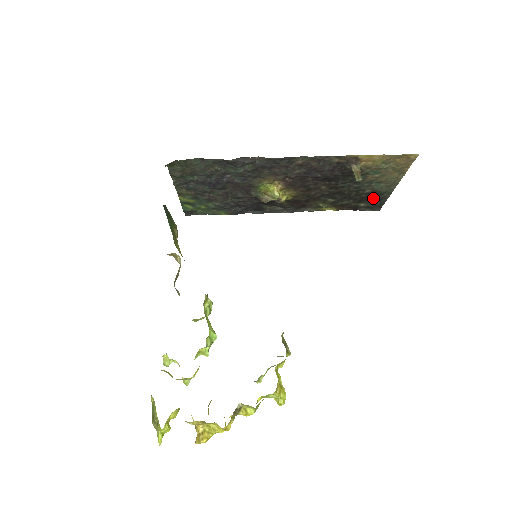
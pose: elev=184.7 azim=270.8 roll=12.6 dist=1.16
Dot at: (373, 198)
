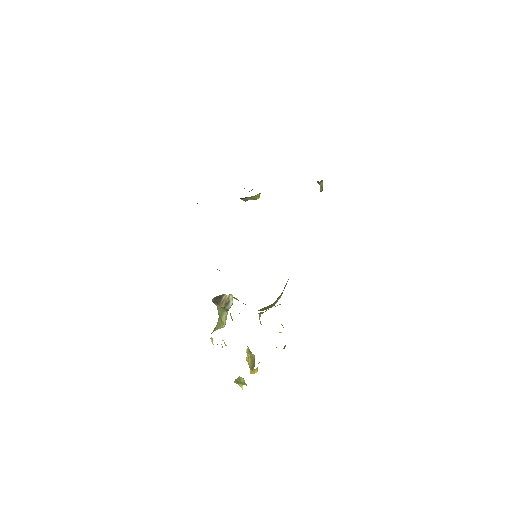
Dot at: occluded
